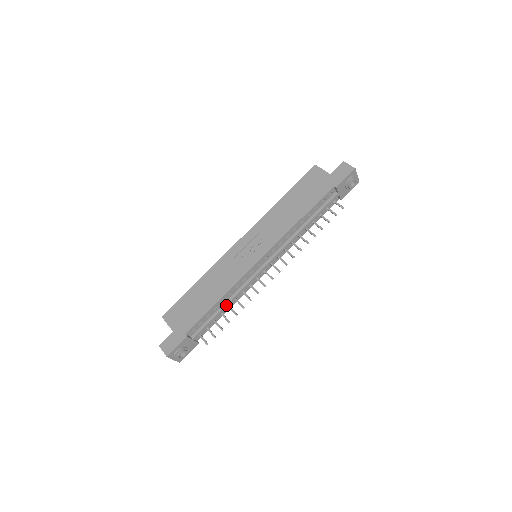
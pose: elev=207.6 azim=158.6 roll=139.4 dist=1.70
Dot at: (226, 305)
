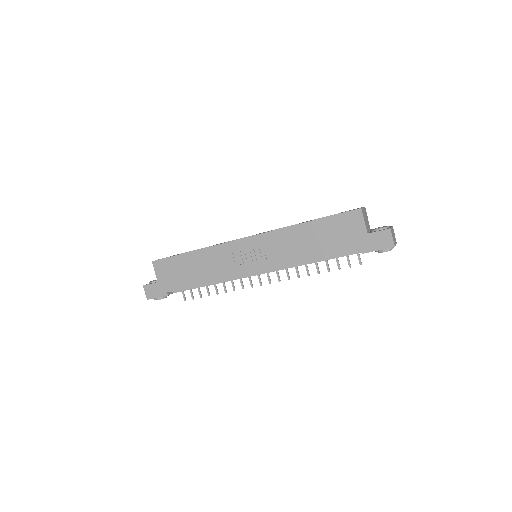
Dot at: occluded
